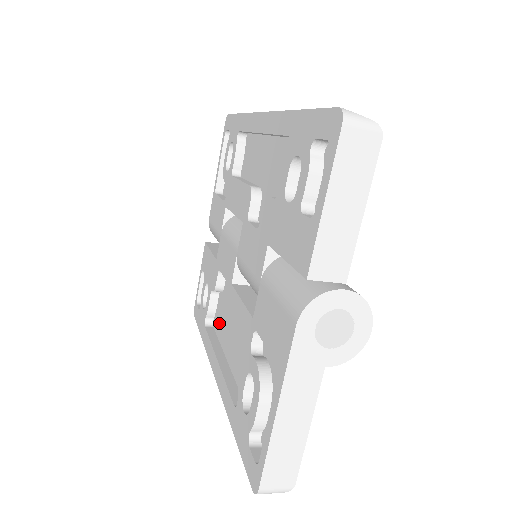
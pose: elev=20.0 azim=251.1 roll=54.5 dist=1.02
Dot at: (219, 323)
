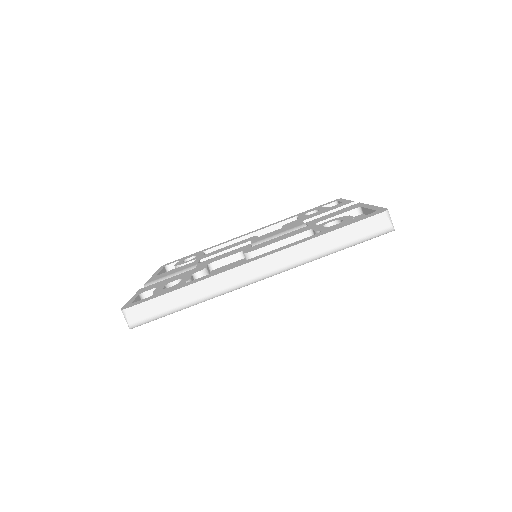
Dot at: occluded
